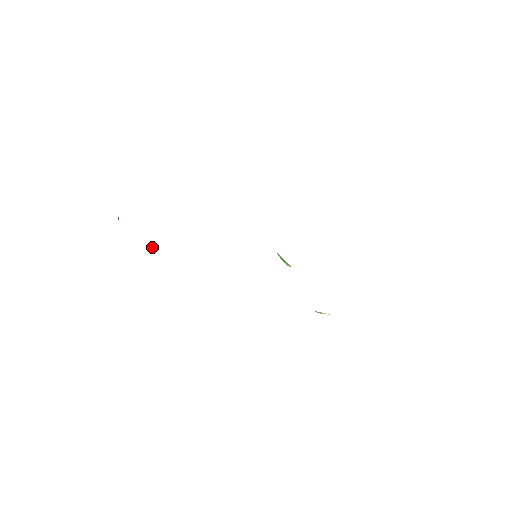
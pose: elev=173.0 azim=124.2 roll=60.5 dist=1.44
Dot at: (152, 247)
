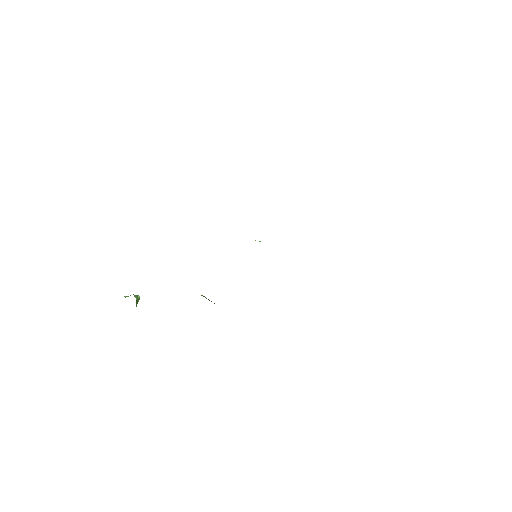
Dot at: occluded
